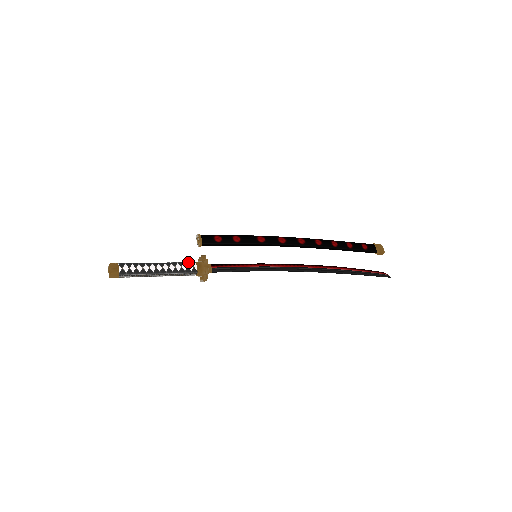
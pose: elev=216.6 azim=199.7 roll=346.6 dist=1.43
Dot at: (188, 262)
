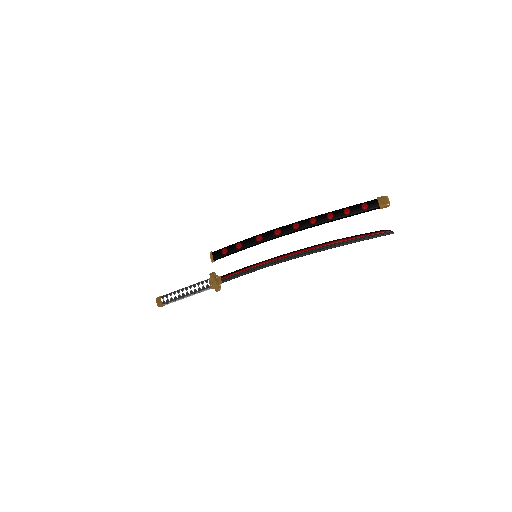
Dot at: (203, 281)
